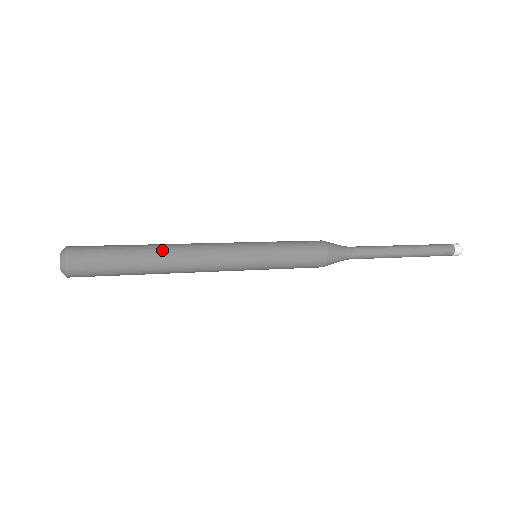
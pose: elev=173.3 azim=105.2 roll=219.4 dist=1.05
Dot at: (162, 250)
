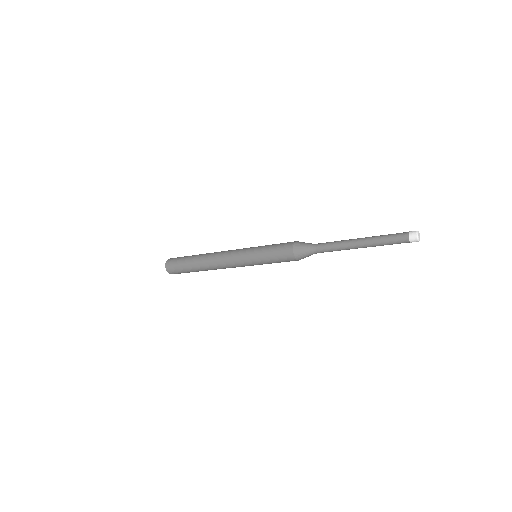
Dot at: (205, 255)
